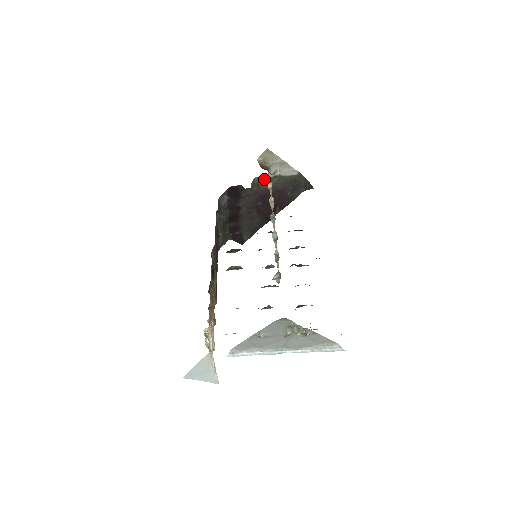
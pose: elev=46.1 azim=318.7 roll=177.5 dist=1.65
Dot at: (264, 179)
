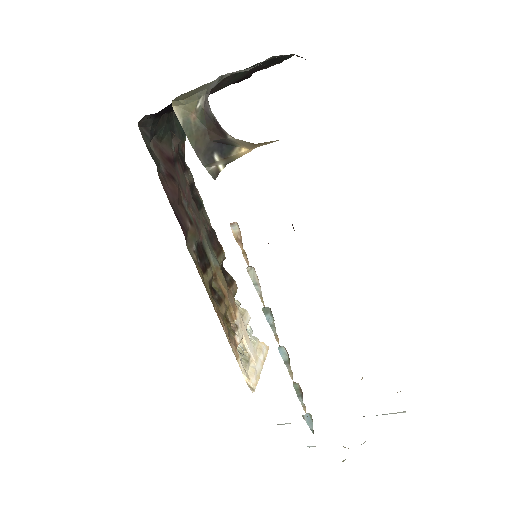
Dot at: occluded
